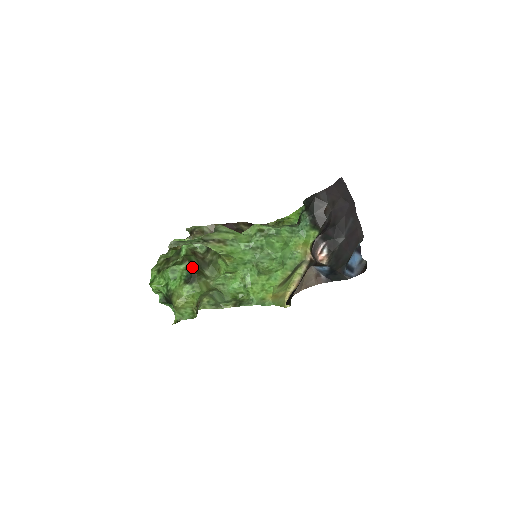
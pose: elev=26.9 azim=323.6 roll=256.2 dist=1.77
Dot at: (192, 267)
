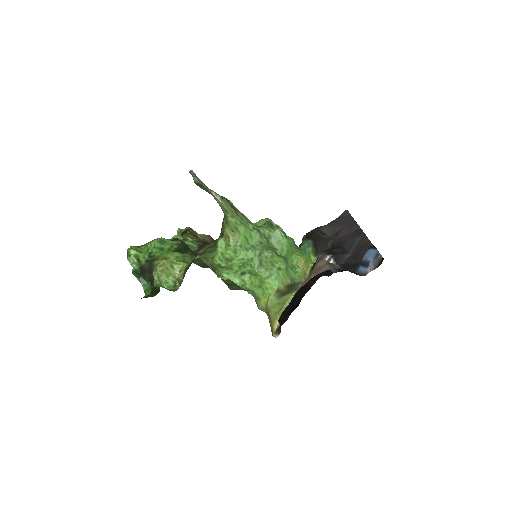
Dot at: occluded
